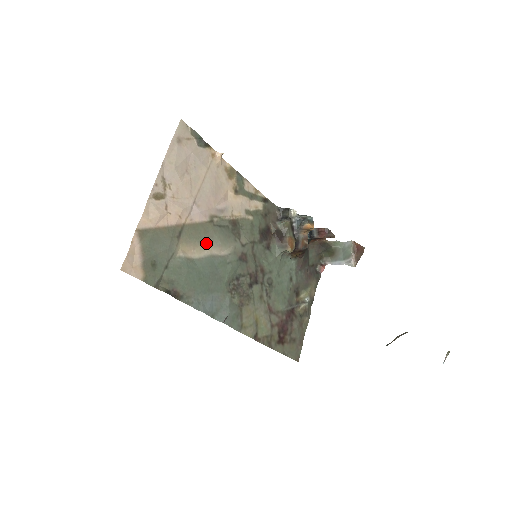
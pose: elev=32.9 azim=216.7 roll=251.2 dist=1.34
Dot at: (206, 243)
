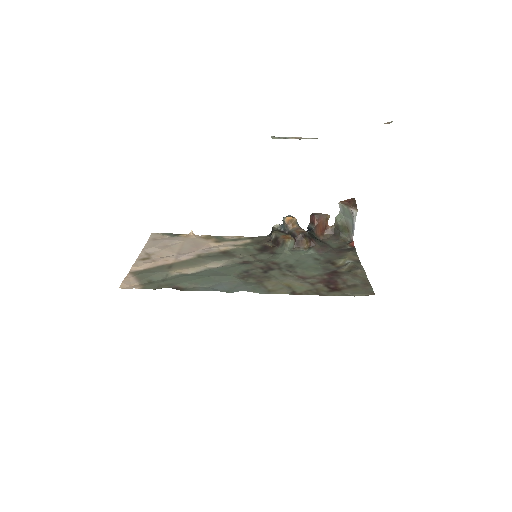
Dot at: (199, 265)
